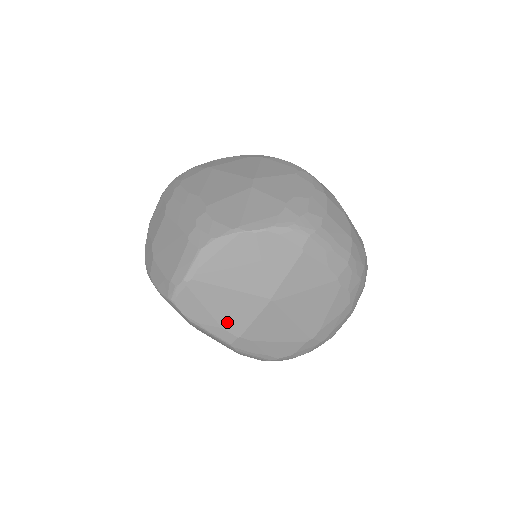
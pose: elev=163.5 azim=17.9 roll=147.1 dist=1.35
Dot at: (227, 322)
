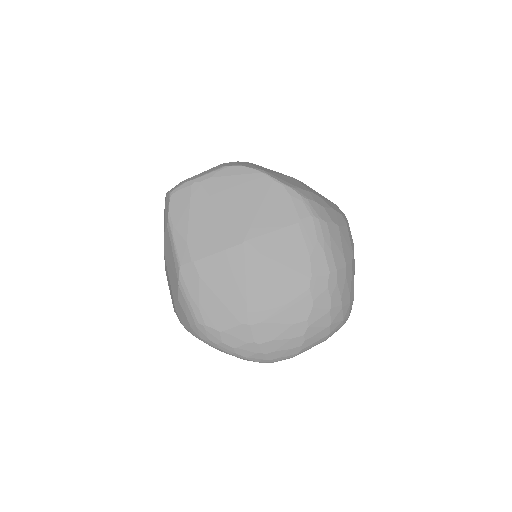
Dot at: (195, 239)
